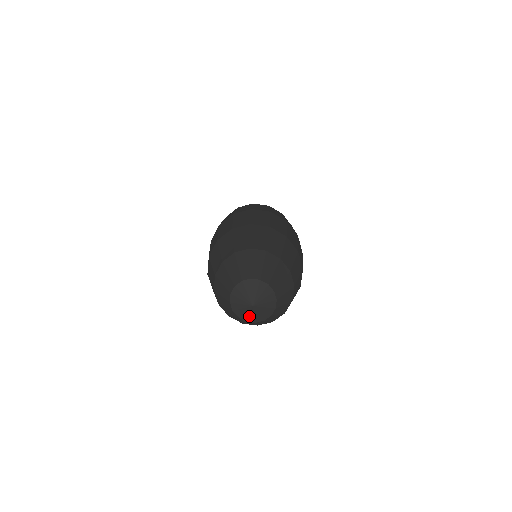
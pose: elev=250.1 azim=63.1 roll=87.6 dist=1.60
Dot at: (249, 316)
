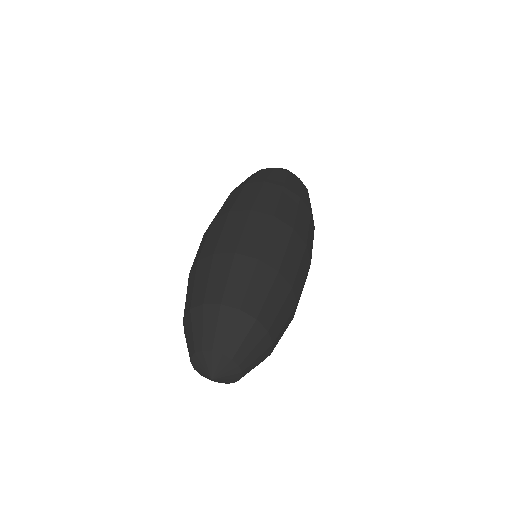
Dot at: (211, 380)
